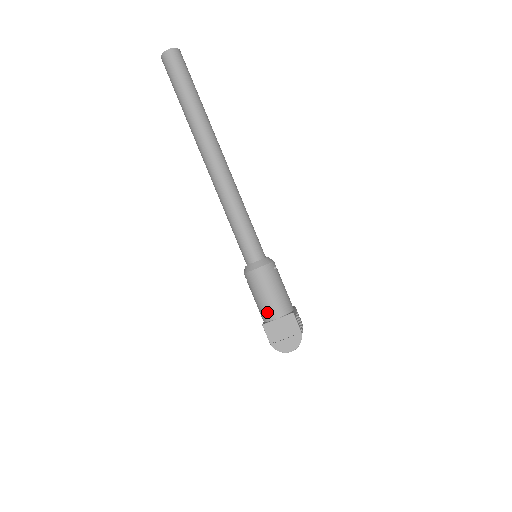
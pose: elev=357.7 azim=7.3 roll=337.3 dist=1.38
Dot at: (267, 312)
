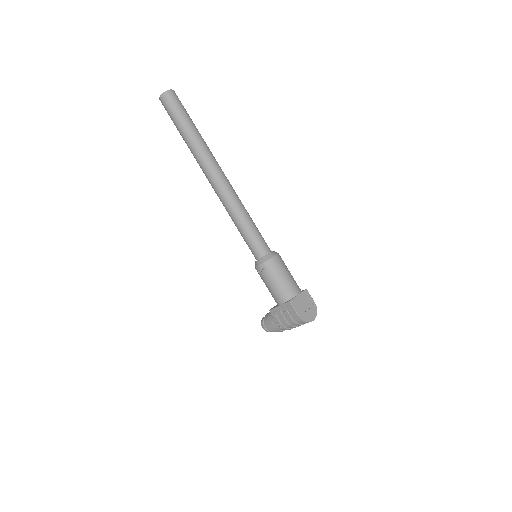
Dot at: (289, 291)
